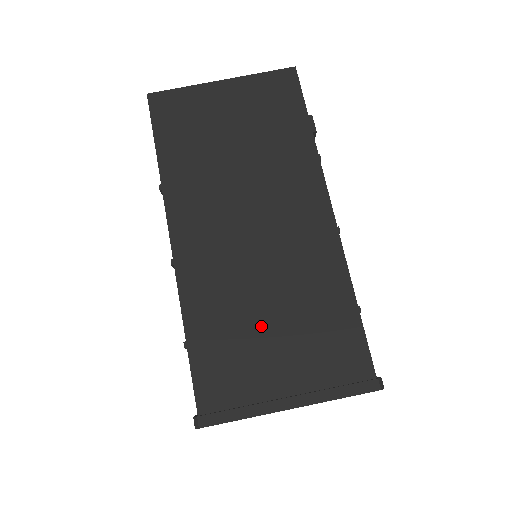
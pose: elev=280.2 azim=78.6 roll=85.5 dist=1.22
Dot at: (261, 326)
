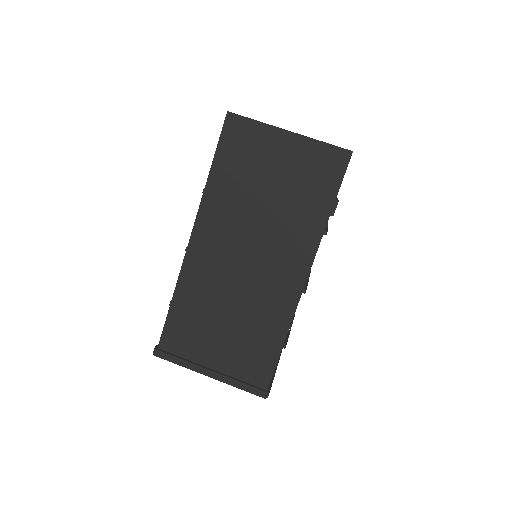
Dot at: (218, 323)
